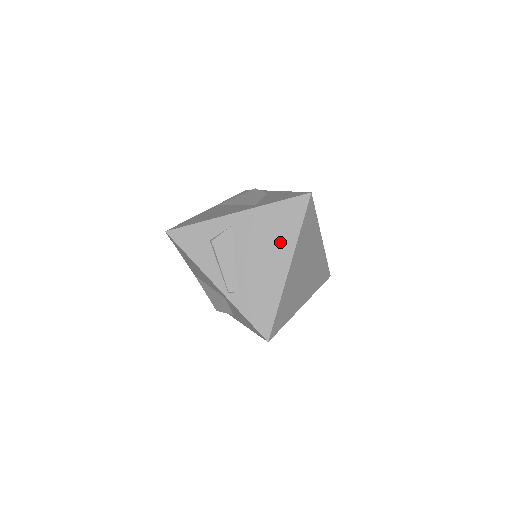
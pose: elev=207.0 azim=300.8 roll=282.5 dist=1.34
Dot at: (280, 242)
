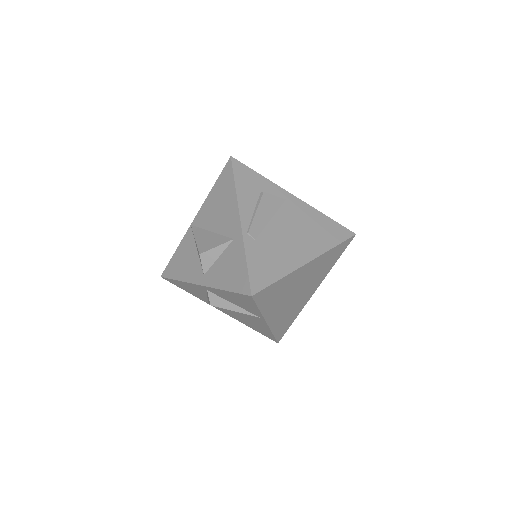
Dot at: (314, 240)
